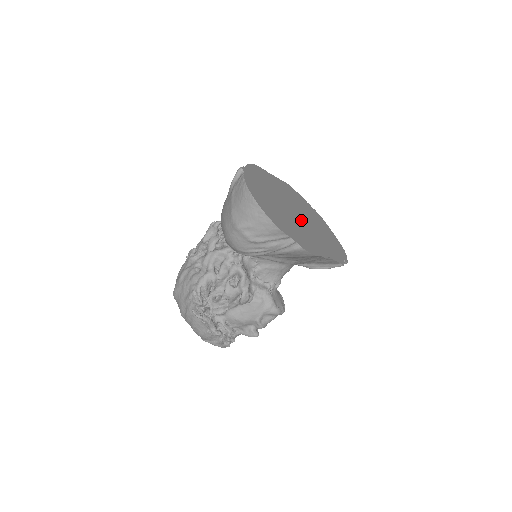
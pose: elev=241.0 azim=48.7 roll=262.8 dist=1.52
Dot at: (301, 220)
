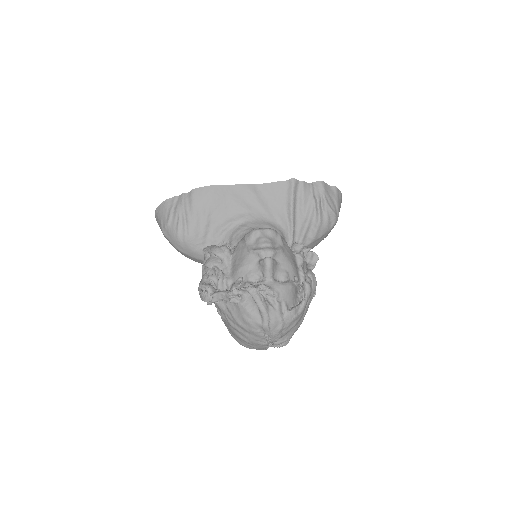
Dot at: occluded
